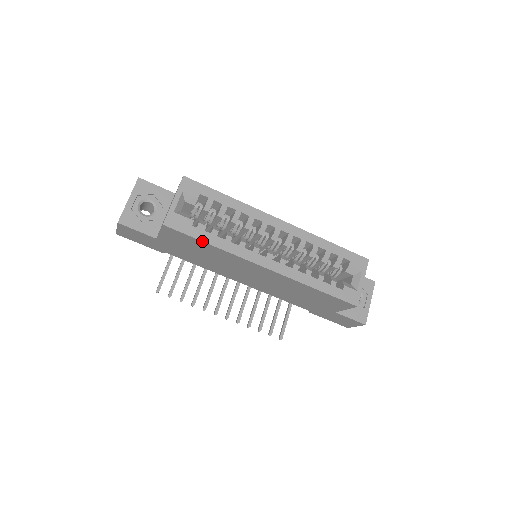
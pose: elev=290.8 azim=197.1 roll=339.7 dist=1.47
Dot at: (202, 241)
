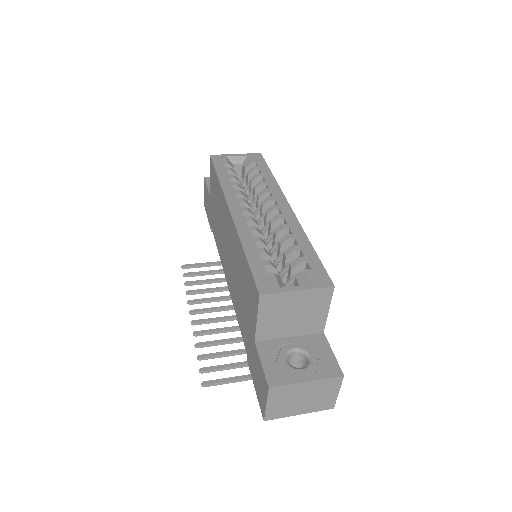
Dot at: (217, 173)
